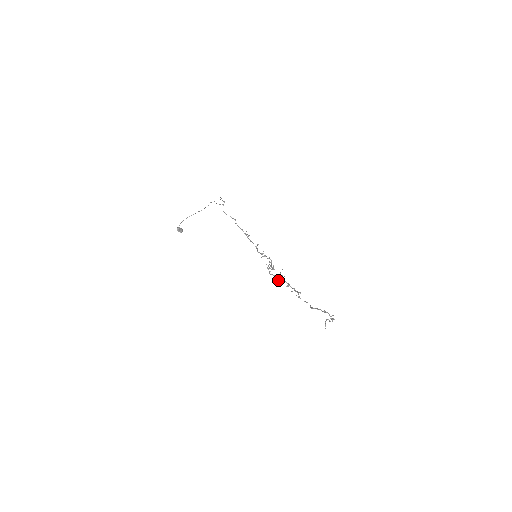
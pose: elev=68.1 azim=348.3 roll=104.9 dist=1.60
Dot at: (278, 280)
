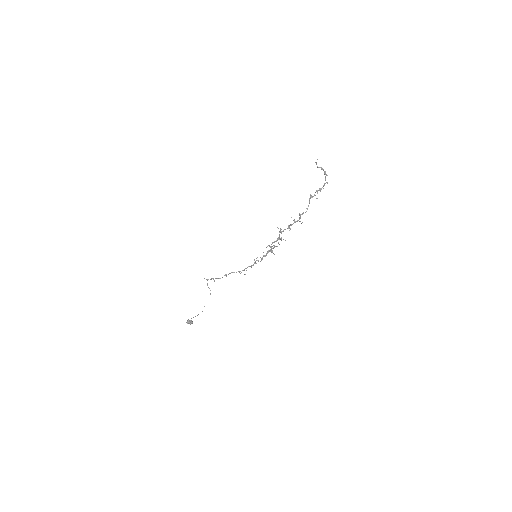
Dot at: (278, 228)
